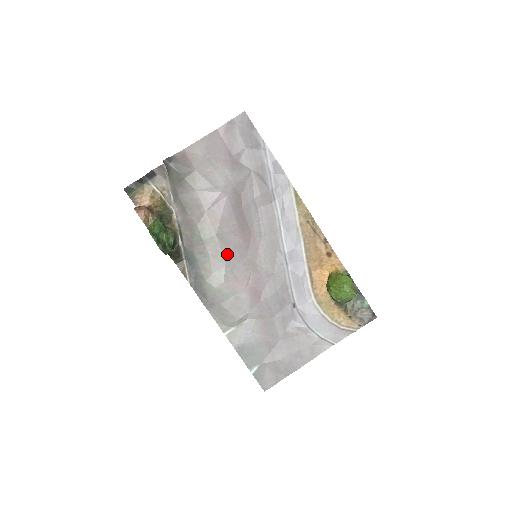
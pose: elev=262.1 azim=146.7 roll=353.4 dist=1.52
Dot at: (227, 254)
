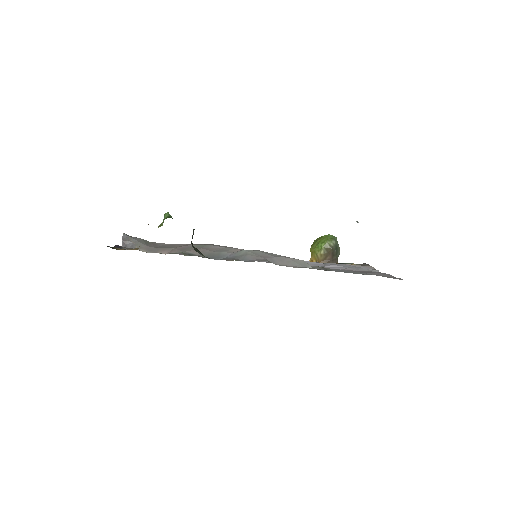
Dot at: occluded
